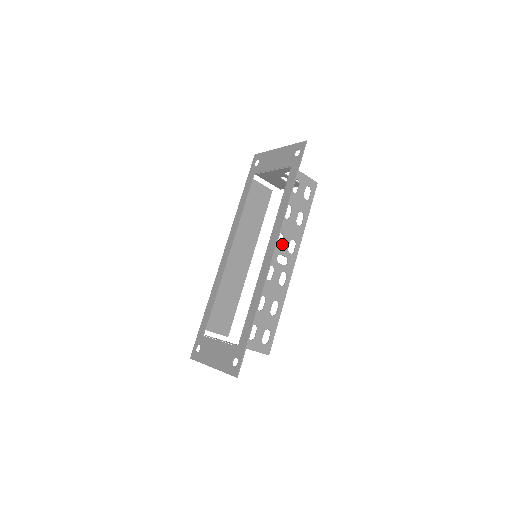
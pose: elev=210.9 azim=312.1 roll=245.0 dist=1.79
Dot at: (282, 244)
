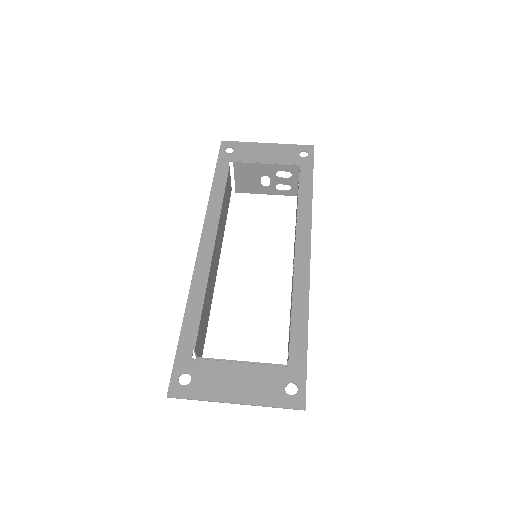
Dot at: occluded
